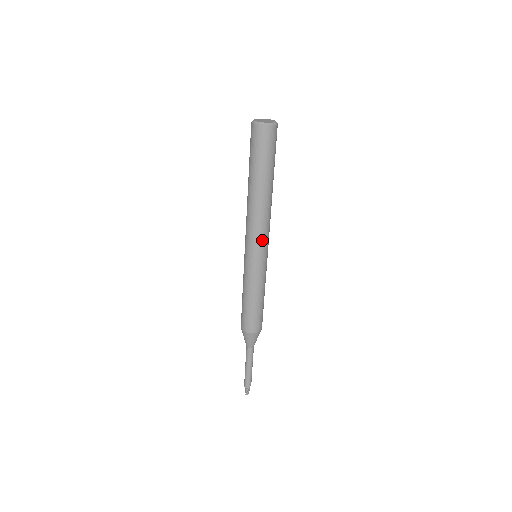
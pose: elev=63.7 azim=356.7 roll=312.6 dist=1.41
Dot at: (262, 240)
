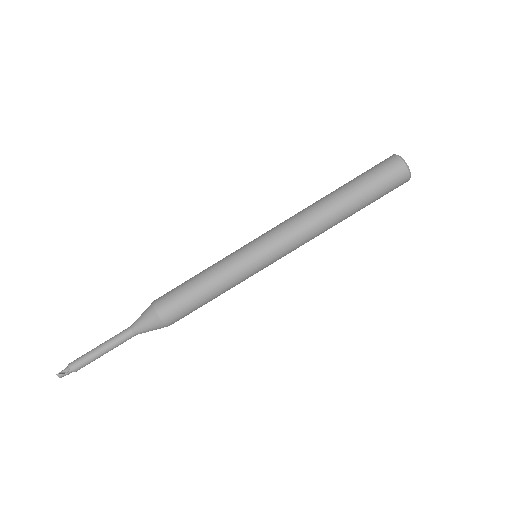
Dot at: (284, 246)
